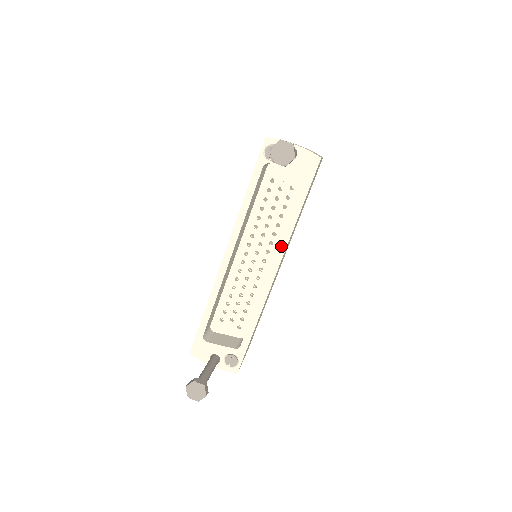
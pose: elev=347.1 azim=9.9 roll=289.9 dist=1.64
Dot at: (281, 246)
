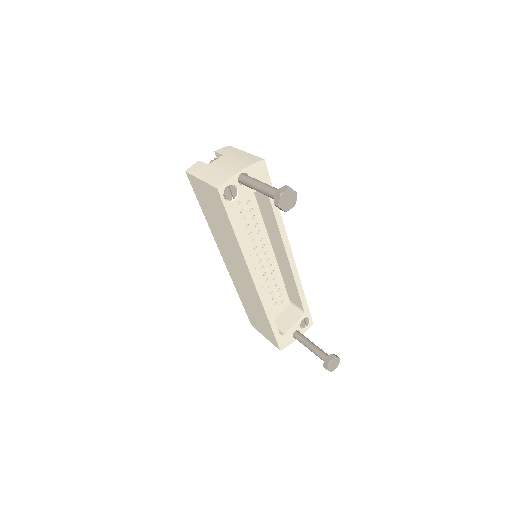
Dot at: (283, 237)
